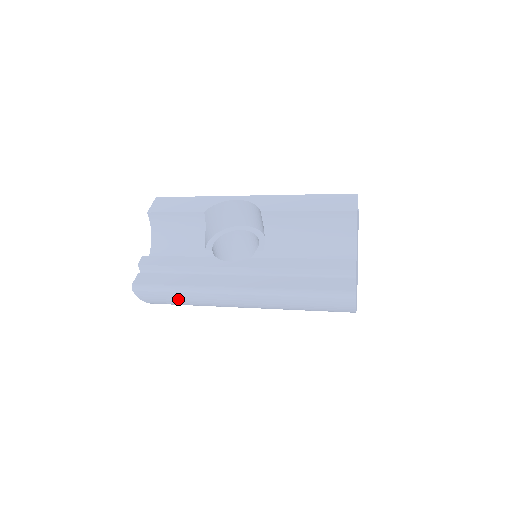
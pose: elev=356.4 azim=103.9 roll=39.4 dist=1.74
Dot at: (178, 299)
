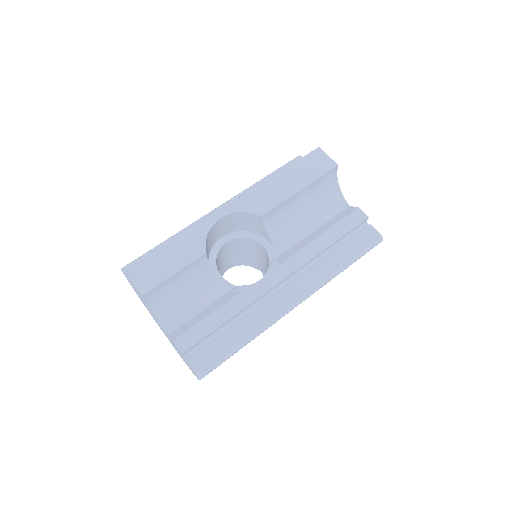
Dot at: occluded
